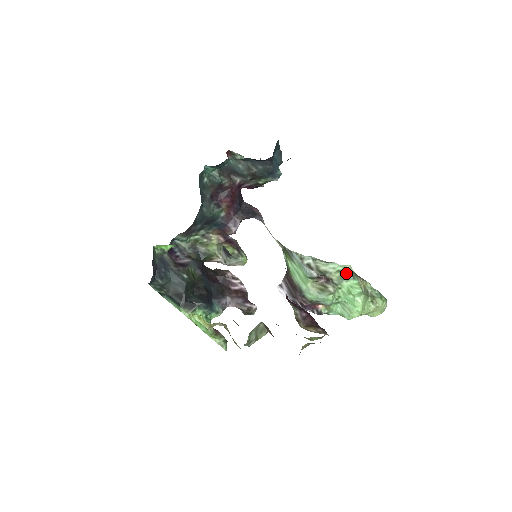
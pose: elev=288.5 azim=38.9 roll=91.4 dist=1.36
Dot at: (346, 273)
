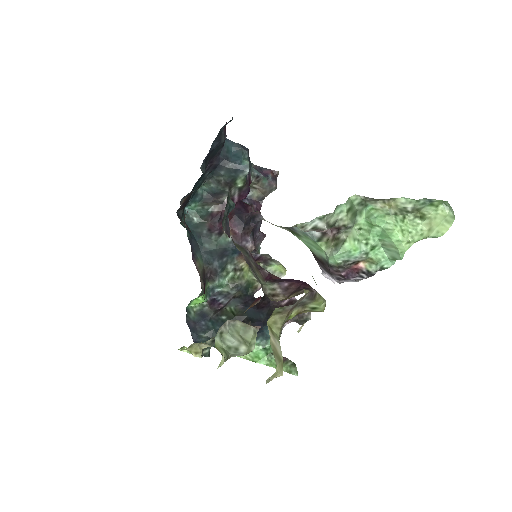
Dot at: (354, 207)
